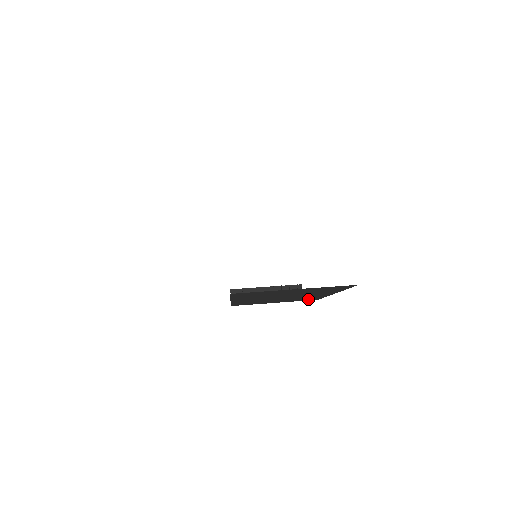
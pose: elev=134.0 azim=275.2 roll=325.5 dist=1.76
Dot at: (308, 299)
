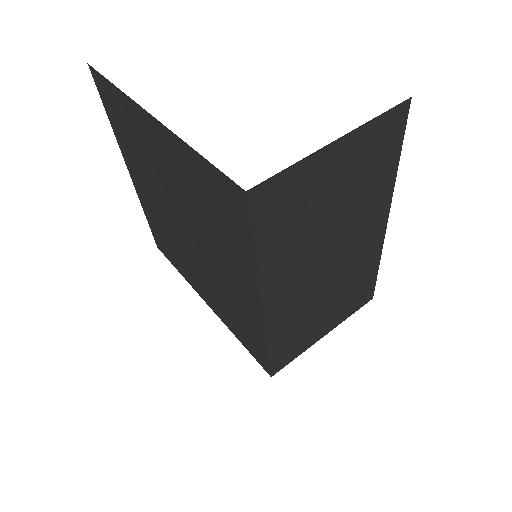
Dot at: (361, 294)
